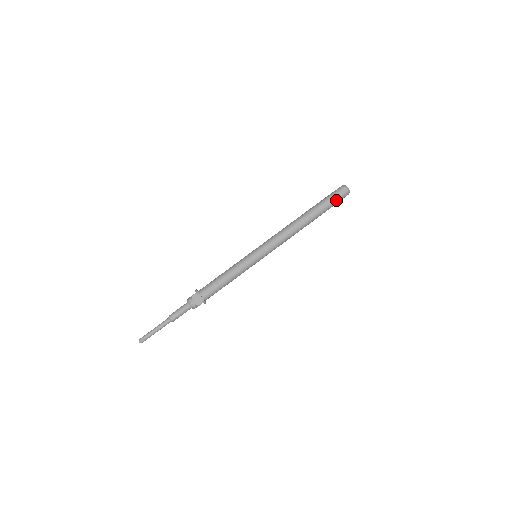
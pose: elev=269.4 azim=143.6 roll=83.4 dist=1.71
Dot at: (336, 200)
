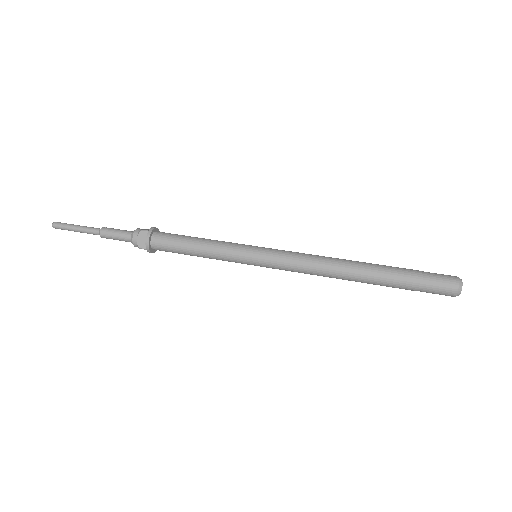
Dot at: (427, 288)
